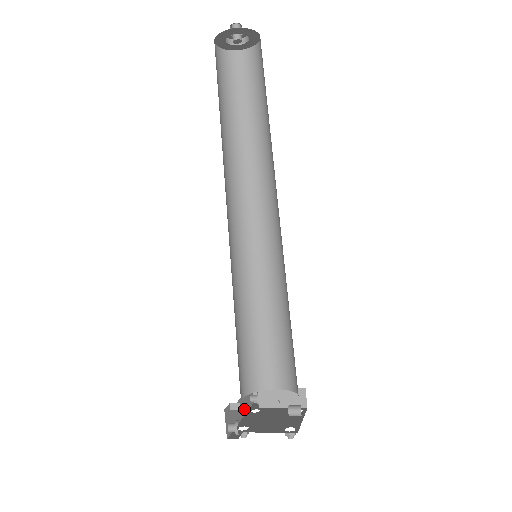
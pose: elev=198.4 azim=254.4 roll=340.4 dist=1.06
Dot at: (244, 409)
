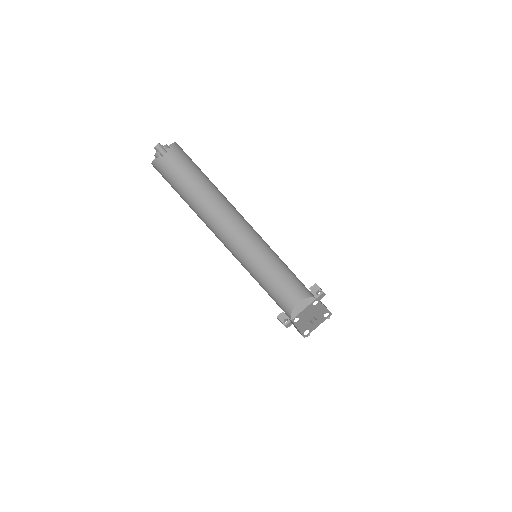
Dot at: (307, 303)
